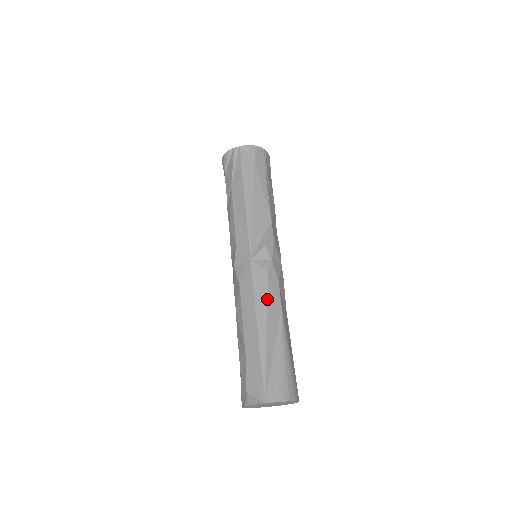
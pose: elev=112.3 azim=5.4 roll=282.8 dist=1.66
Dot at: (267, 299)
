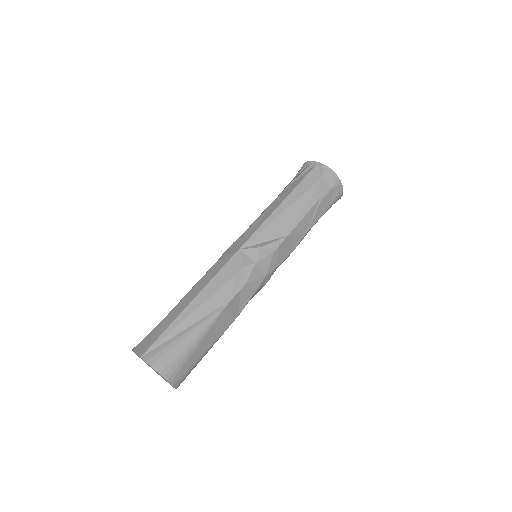
Dot at: (221, 287)
